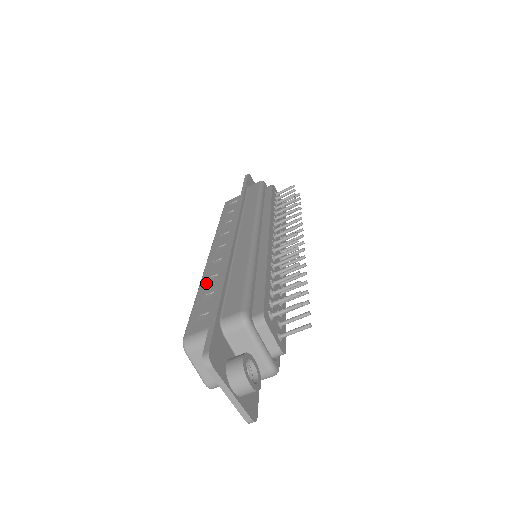
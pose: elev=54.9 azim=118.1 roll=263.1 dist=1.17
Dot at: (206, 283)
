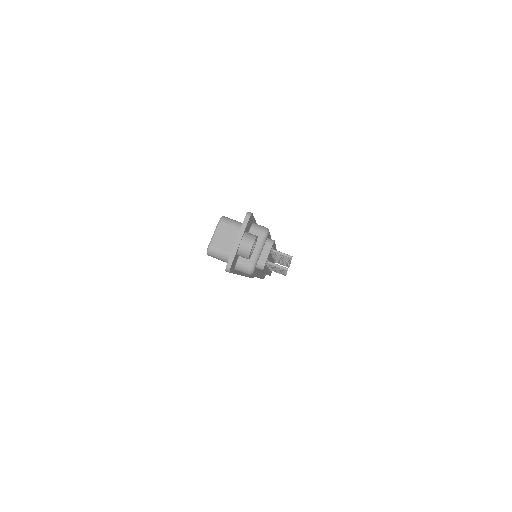
Dot at: occluded
